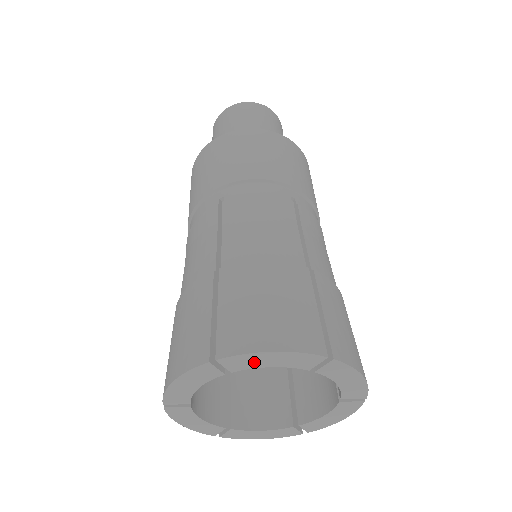
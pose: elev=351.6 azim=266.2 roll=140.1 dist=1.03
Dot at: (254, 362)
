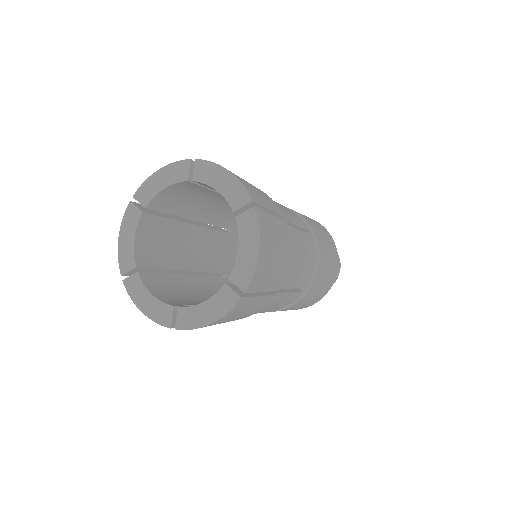
Dot at: (153, 188)
